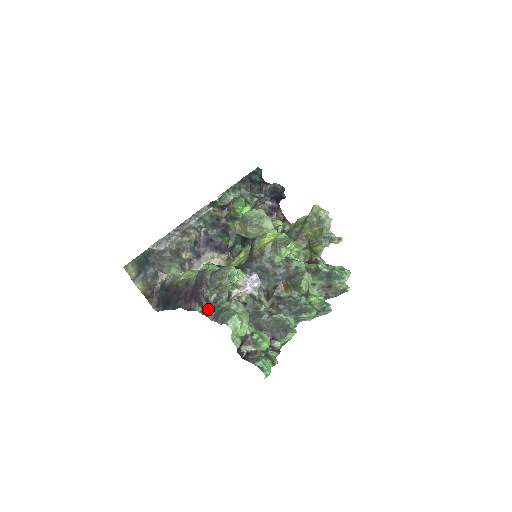
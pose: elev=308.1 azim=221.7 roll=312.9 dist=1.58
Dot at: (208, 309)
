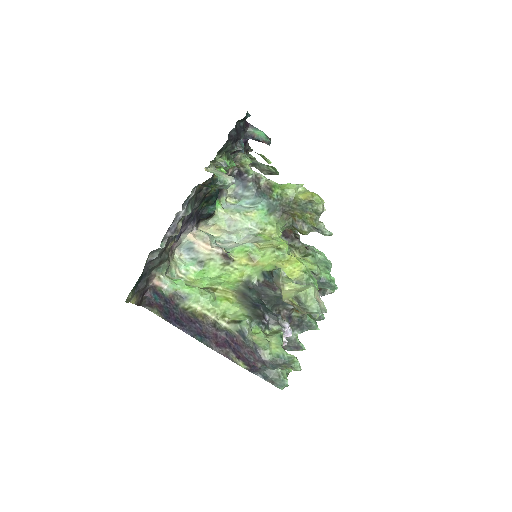
Dot at: (255, 369)
